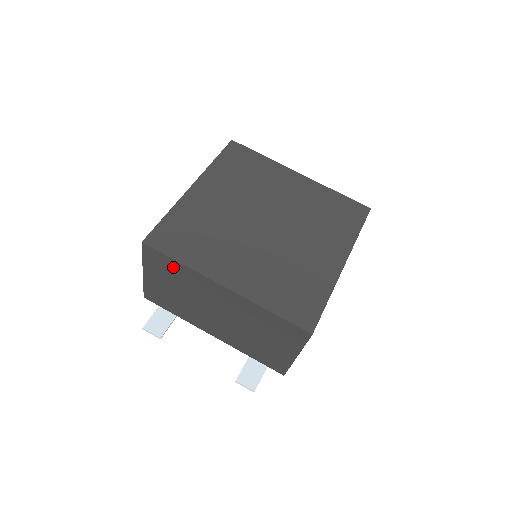
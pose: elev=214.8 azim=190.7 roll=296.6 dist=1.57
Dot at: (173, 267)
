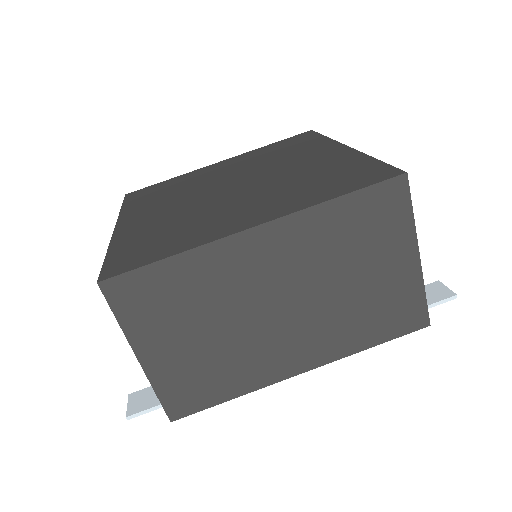
Dot at: occluded
